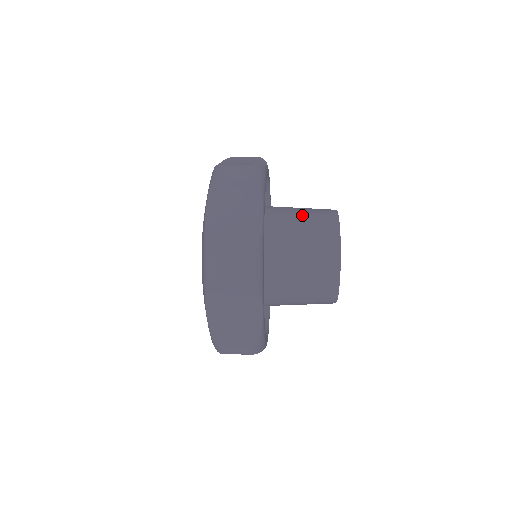
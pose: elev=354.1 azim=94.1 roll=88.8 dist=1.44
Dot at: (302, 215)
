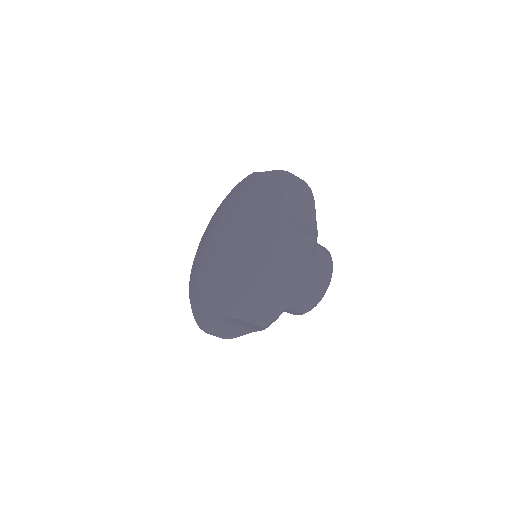
Dot at: occluded
